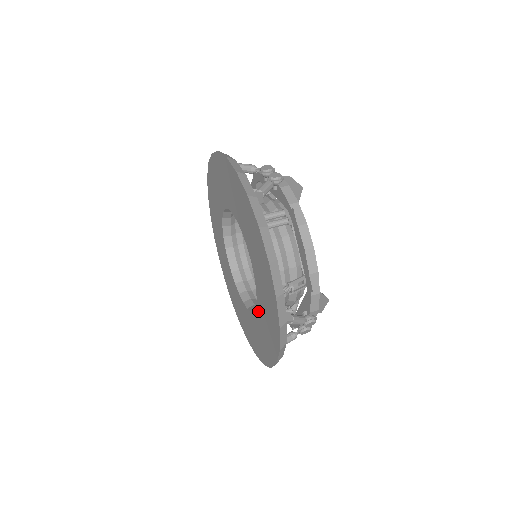
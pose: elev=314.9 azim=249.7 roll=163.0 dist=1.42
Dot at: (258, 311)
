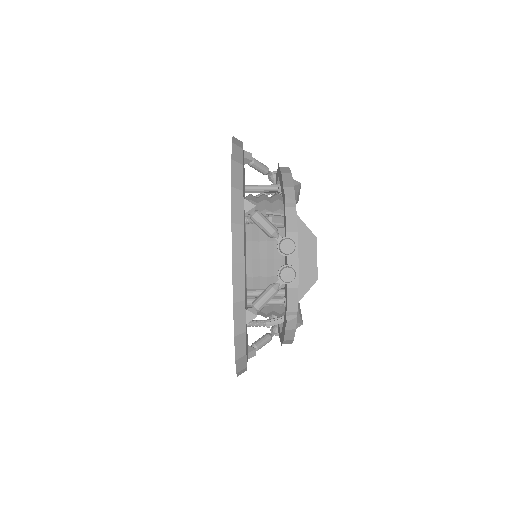
Dot at: occluded
